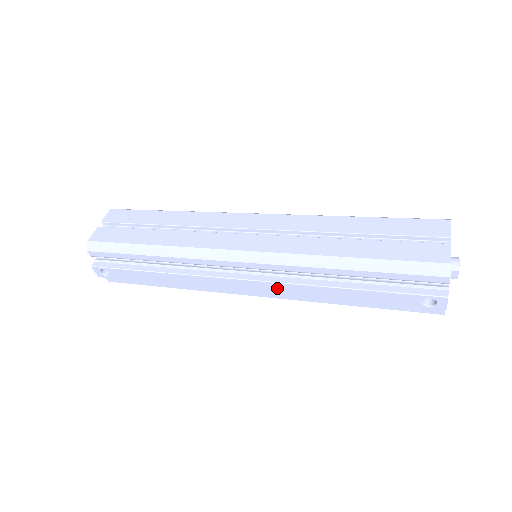
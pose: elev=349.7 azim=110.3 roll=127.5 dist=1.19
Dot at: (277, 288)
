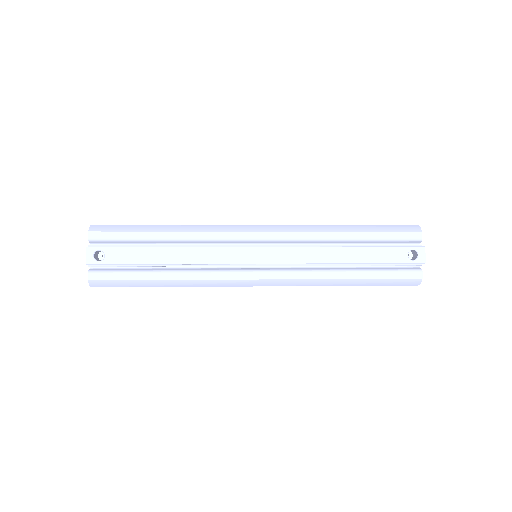
Dot at: (289, 255)
